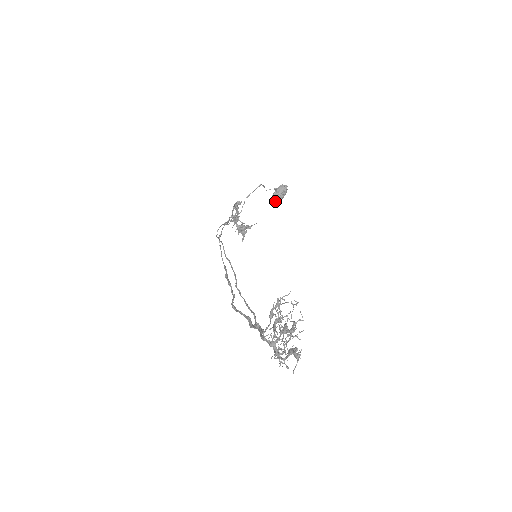
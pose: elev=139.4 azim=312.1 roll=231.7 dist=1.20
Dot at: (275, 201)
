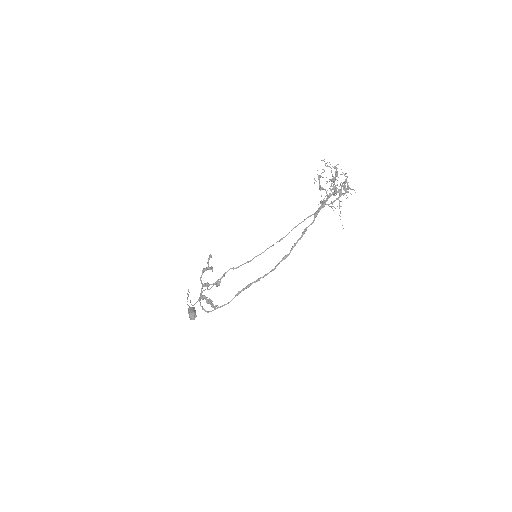
Dot at: (195, 317)
